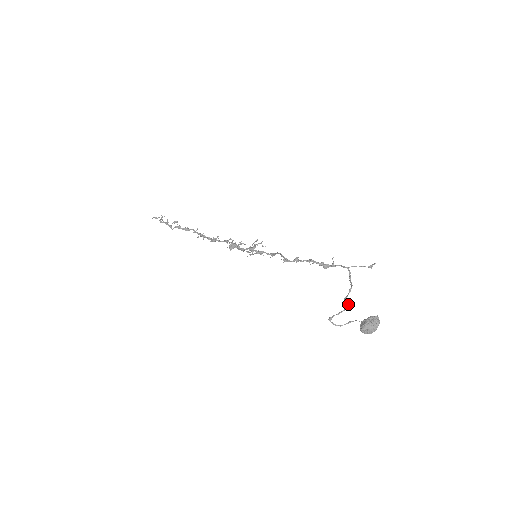
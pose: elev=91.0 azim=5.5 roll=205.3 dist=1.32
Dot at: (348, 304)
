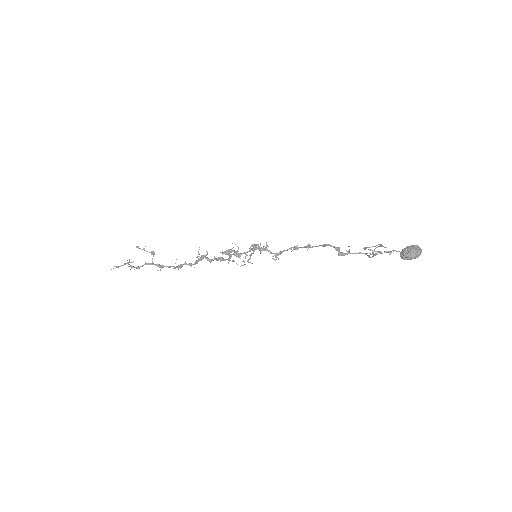
Dot at: (381, 245)
